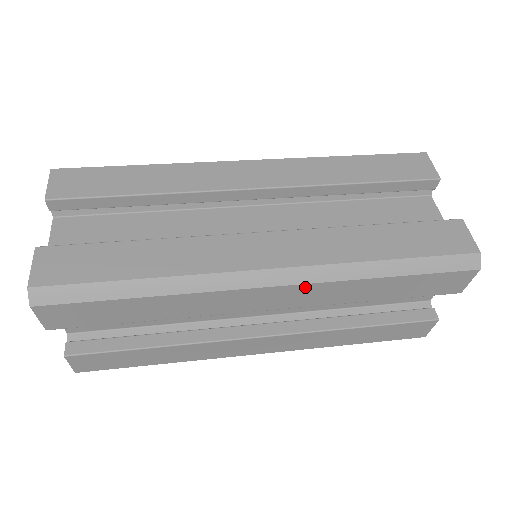
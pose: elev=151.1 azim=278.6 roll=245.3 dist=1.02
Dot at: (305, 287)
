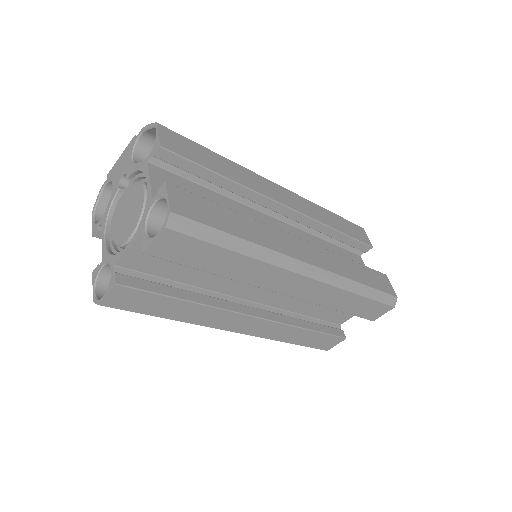
Dot at: (320, 285)
